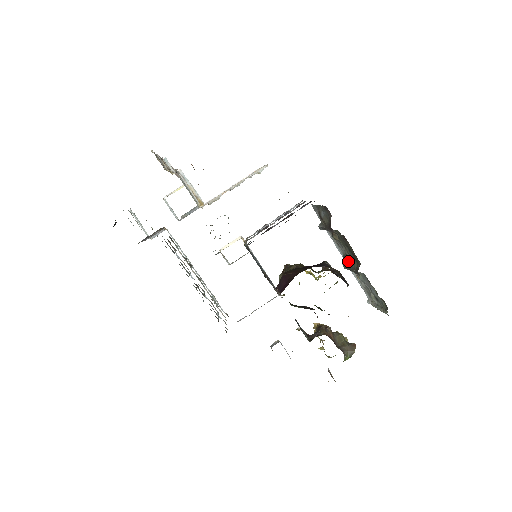
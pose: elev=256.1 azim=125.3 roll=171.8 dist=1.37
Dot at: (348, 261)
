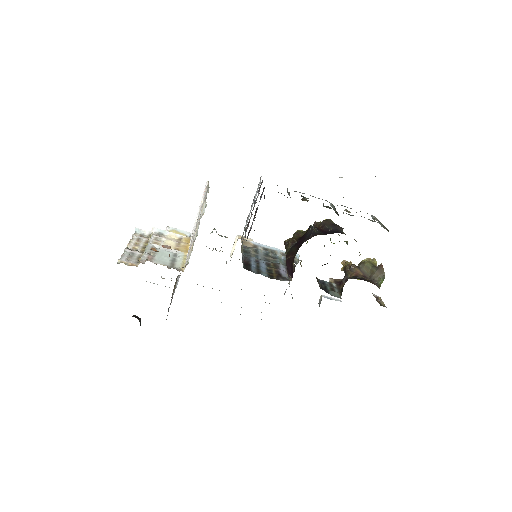
Dot at: (330, 208)
